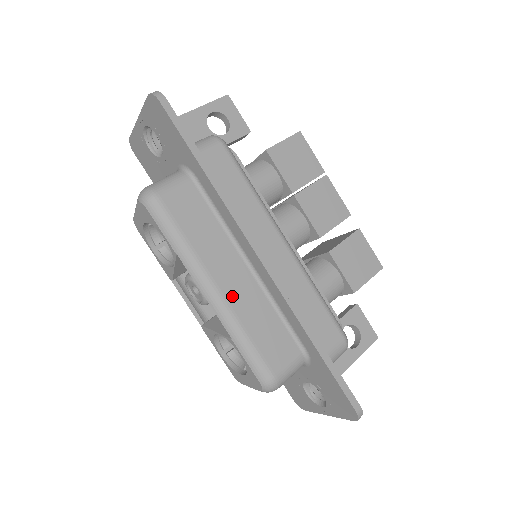
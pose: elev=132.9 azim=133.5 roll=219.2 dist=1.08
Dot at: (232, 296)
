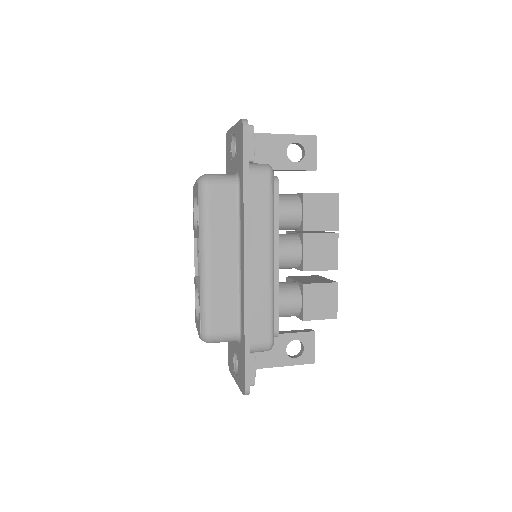
Dot at: (216, 271)
